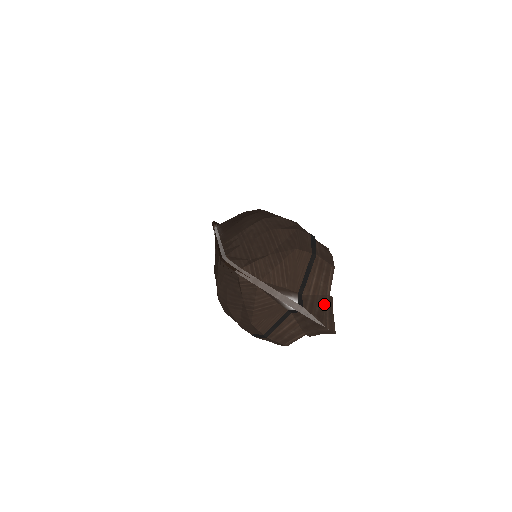
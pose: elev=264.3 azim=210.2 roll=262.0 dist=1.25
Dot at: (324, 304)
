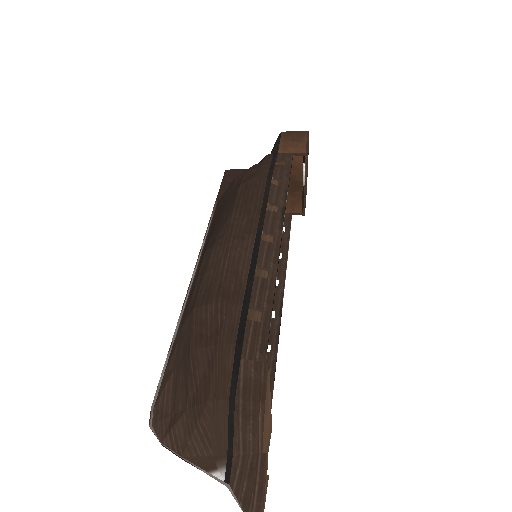
Dot at: (254, 473)
